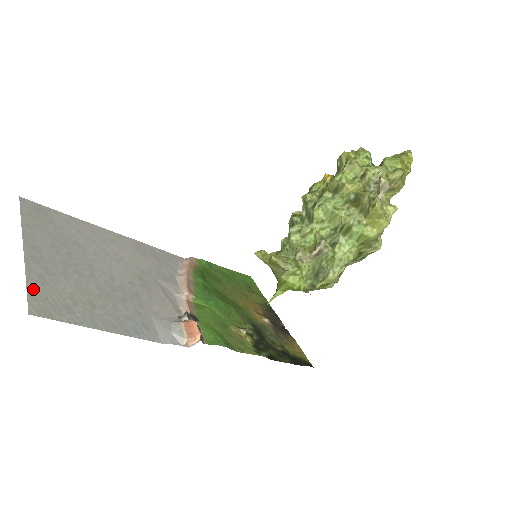
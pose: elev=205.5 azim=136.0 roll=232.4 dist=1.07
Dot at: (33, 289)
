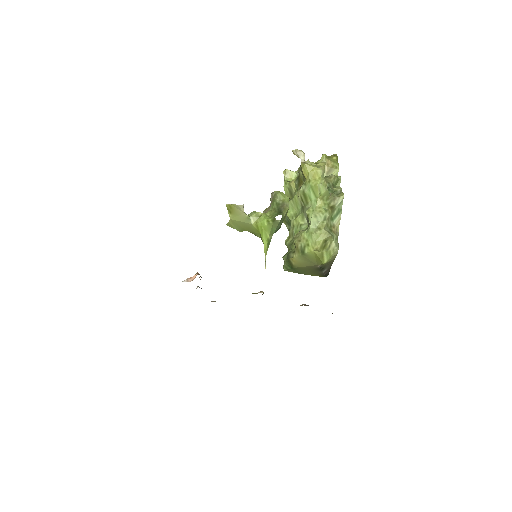
Dot at: occluded
